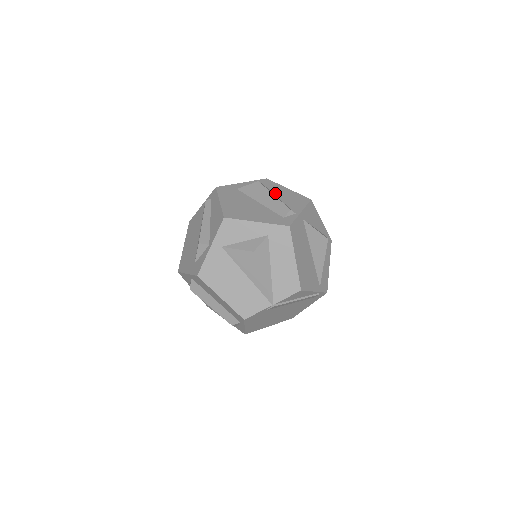
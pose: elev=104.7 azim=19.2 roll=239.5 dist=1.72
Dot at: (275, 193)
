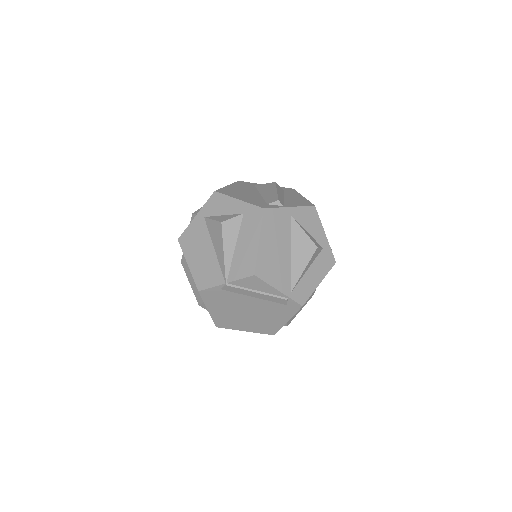
Dot at: (286, 195)
